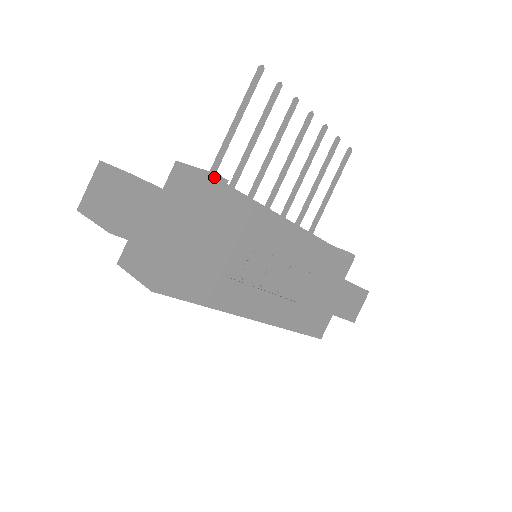
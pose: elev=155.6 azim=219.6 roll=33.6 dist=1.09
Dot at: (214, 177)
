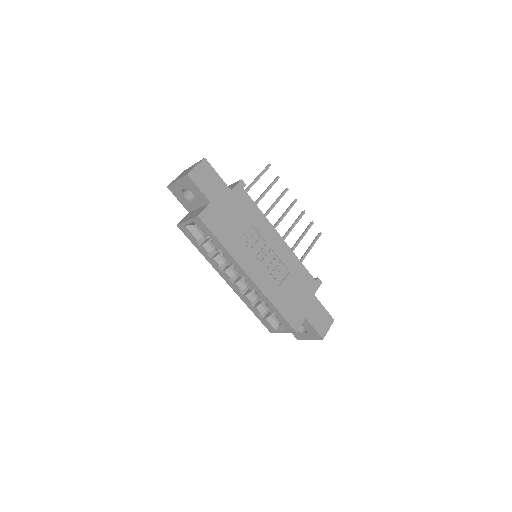
Dot at: (240, 180)
